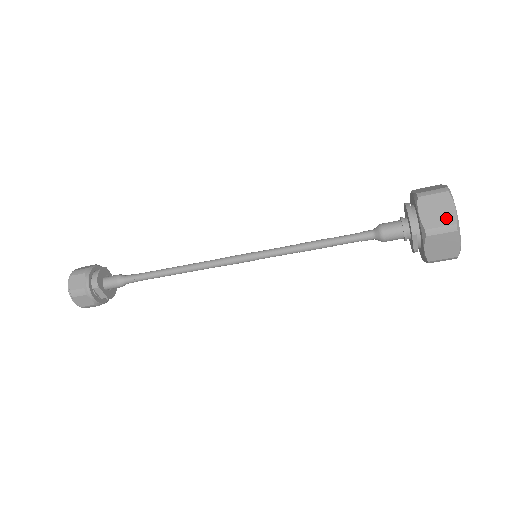
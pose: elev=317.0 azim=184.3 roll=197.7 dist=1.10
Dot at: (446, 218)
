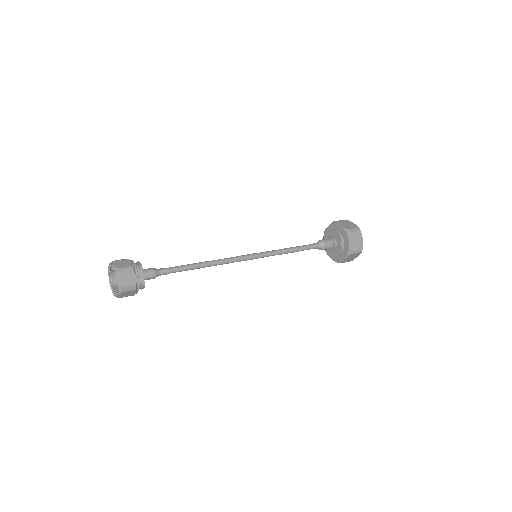
Dot at: (354, 226)
